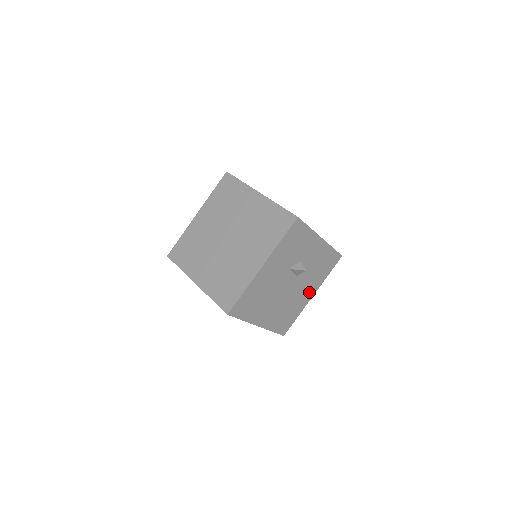
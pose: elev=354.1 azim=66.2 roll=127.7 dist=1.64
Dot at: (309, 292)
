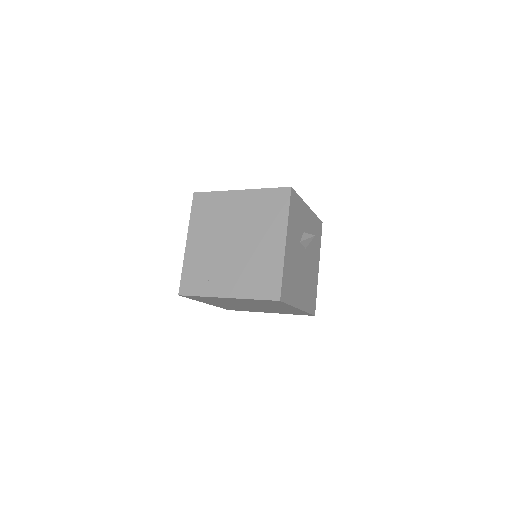
Dot at: (316, 264)
